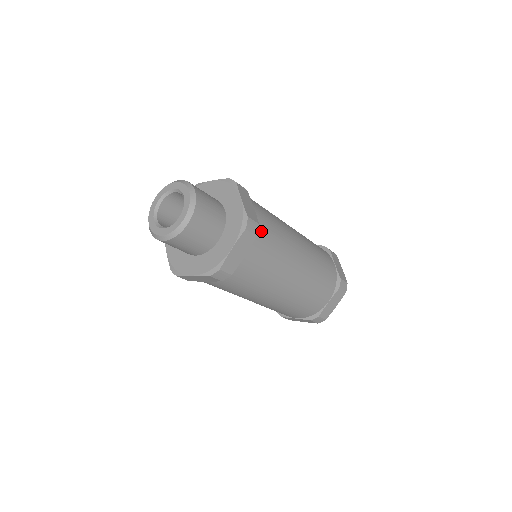
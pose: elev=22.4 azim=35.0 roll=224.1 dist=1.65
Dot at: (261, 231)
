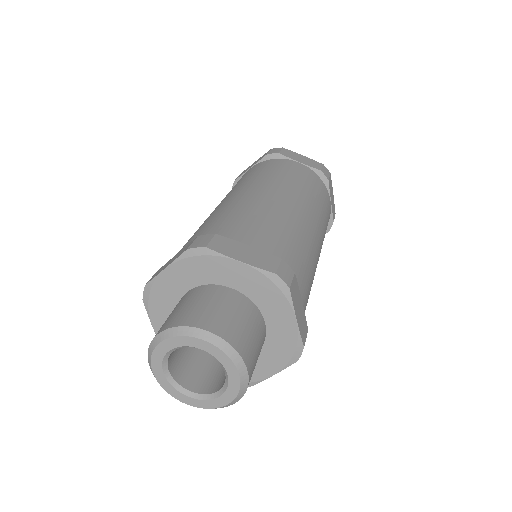
Dot at: (282, 257)
